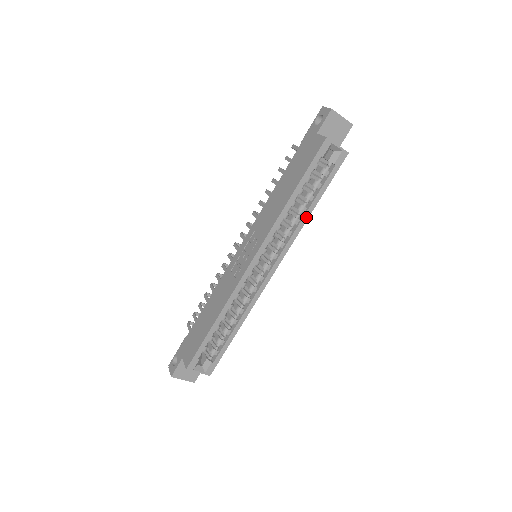
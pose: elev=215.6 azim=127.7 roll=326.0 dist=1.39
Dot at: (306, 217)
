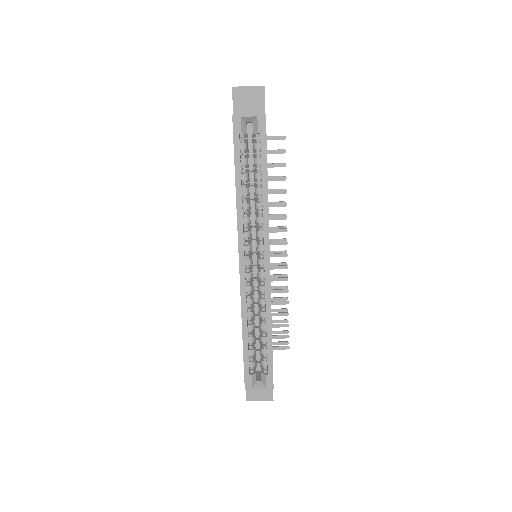
Dot at: (265, 196)
